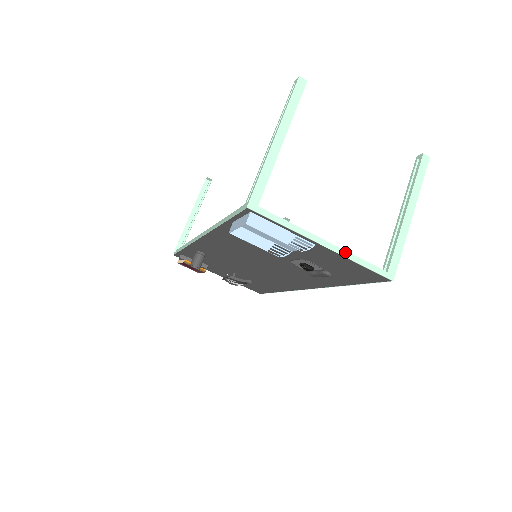
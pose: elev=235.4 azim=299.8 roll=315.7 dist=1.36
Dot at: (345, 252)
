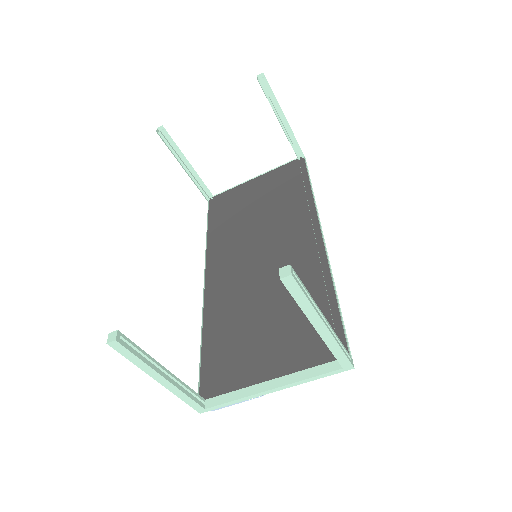
Dot at: (292, 384)
